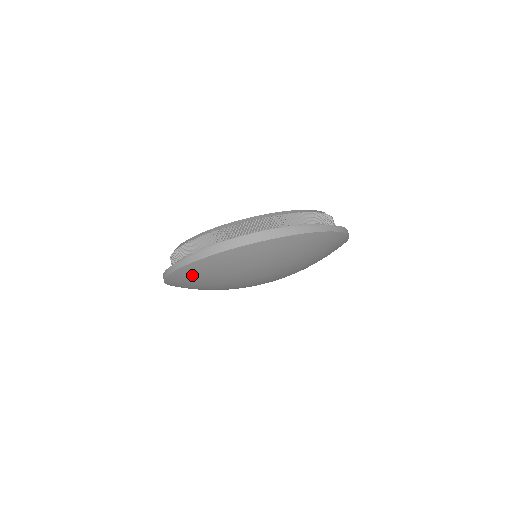
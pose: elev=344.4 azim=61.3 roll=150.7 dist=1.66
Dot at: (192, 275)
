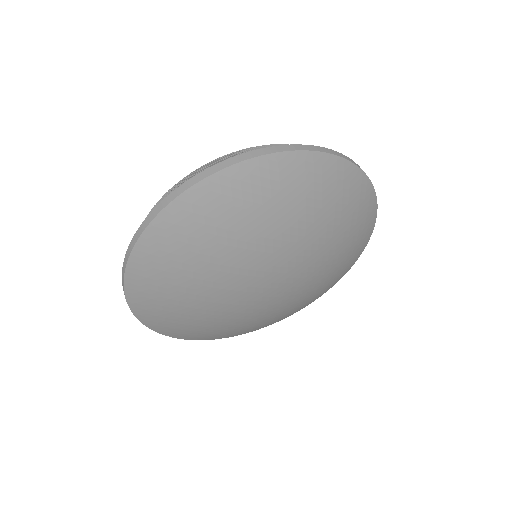
Dot at: (149, 283)
